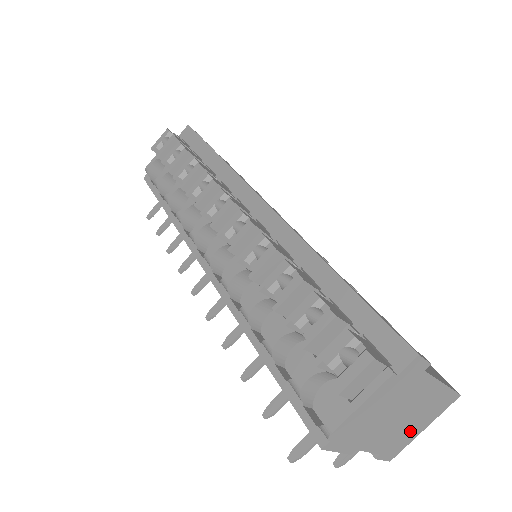
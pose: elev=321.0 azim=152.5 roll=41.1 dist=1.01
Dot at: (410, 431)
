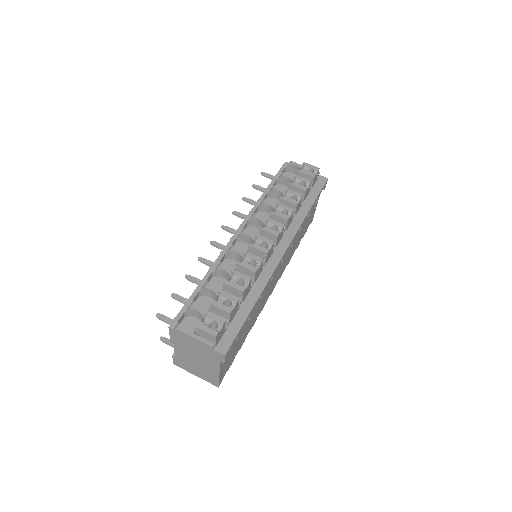
Dot at: (192, 368)
